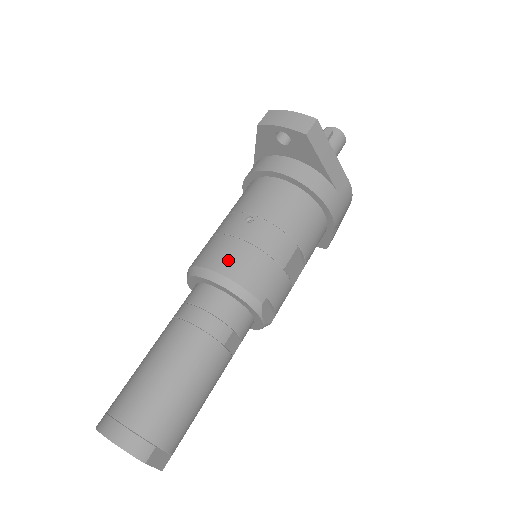
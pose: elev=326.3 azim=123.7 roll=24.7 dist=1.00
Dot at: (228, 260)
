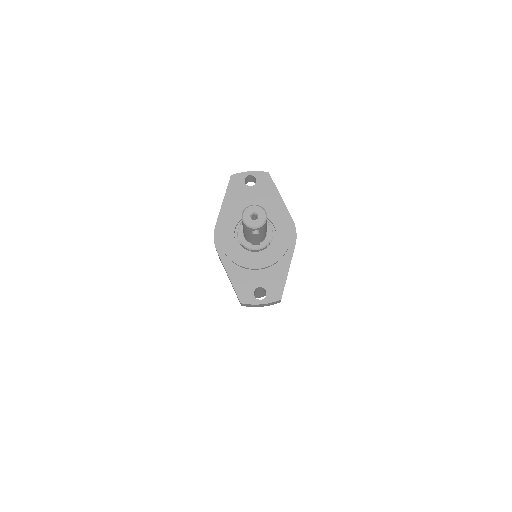
Dot at: occluded
